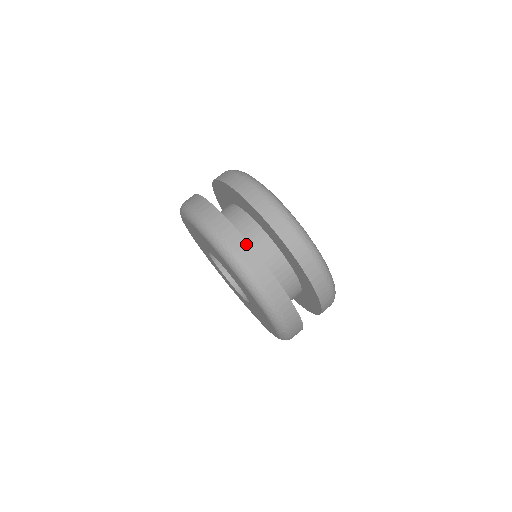
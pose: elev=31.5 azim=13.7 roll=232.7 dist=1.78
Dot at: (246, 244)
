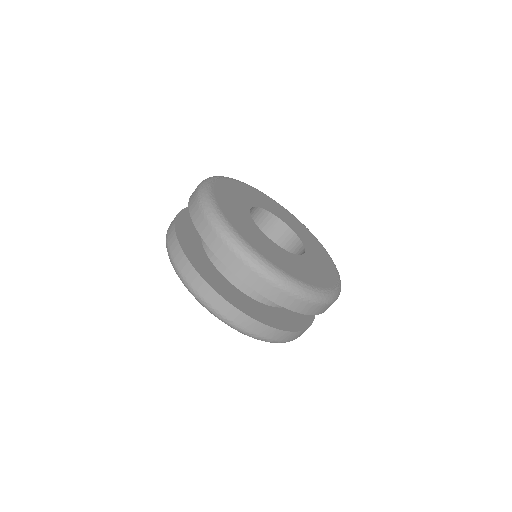
Dot at: (177, 244)
